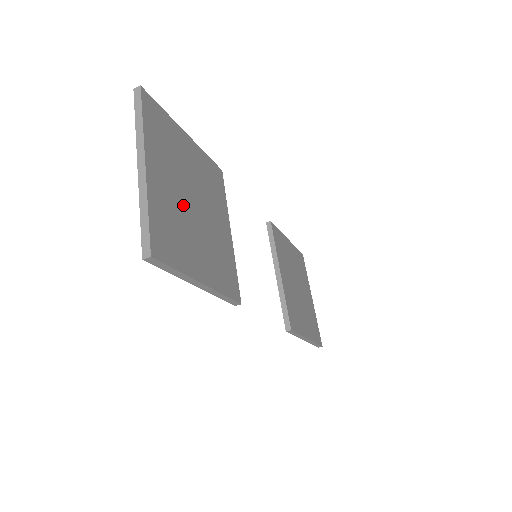
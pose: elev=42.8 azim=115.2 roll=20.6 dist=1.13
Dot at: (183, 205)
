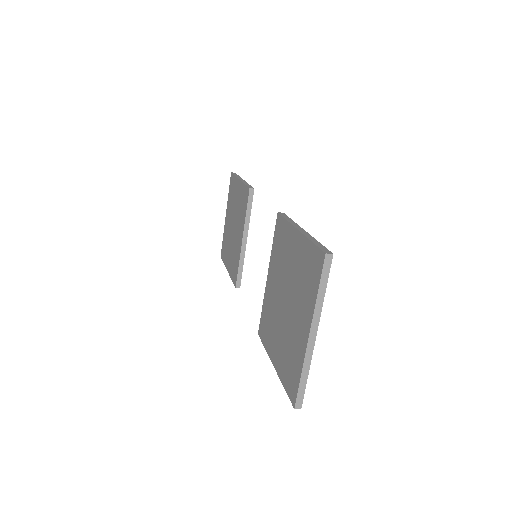
Dot at: occluded
